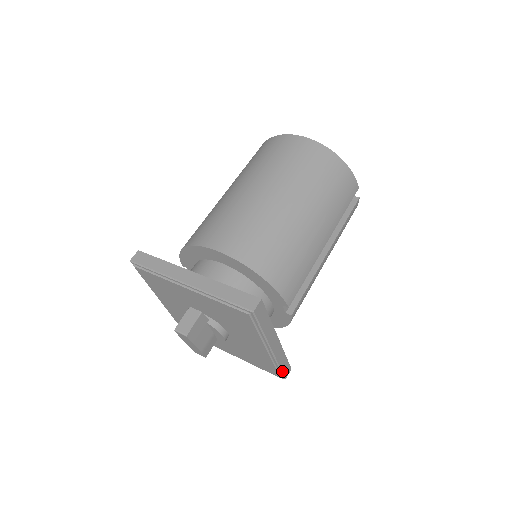
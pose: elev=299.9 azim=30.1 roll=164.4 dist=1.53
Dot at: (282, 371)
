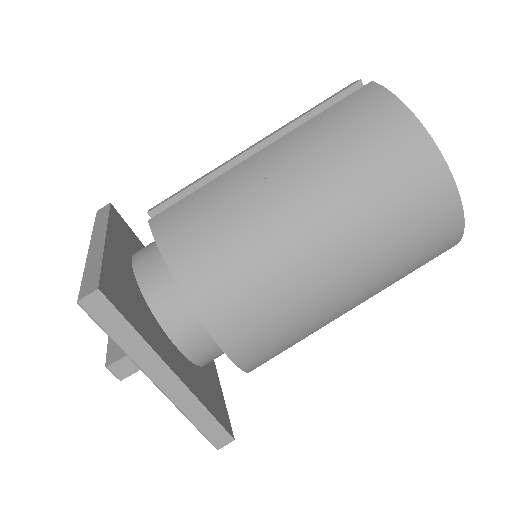
Dot at: occluded
